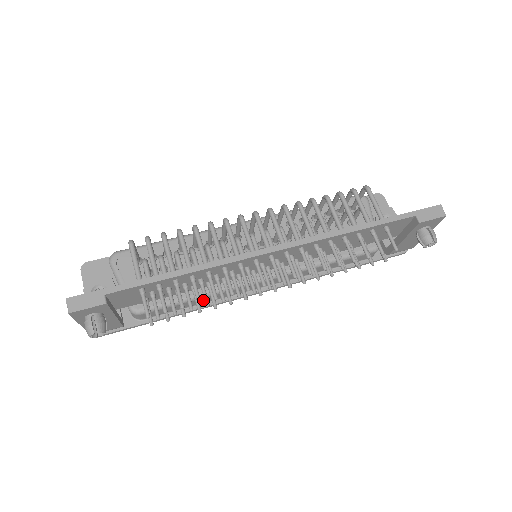
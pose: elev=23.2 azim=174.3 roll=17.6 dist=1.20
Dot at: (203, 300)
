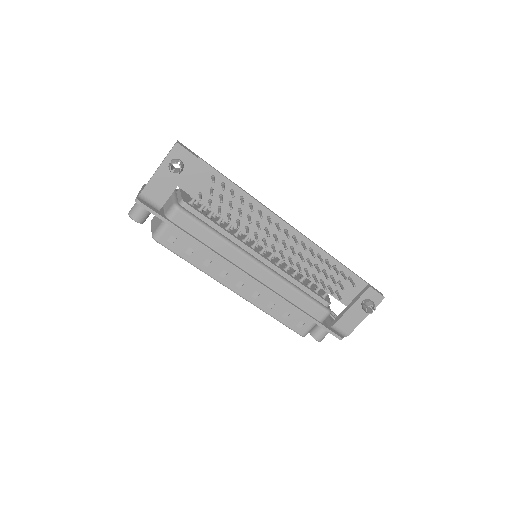
Dot at: (215, 242)
